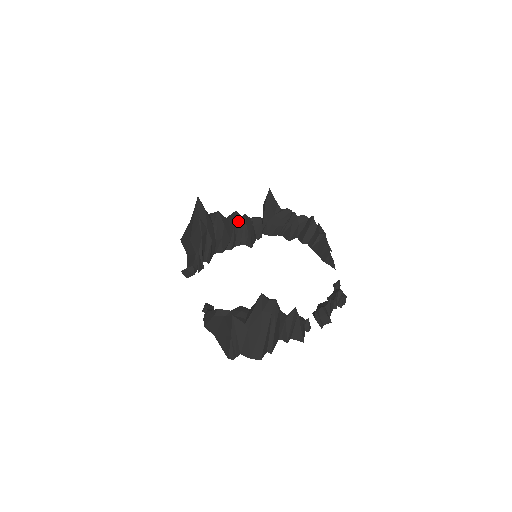
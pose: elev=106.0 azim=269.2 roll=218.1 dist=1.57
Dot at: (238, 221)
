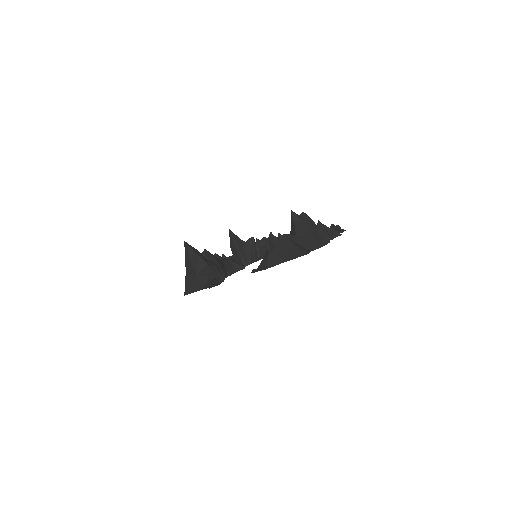
Dot at: (222, 258)
